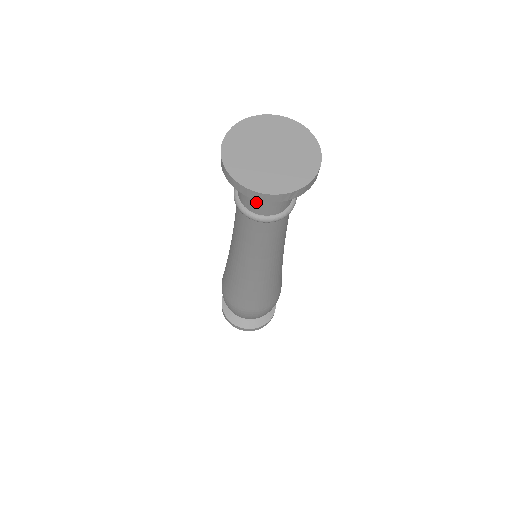
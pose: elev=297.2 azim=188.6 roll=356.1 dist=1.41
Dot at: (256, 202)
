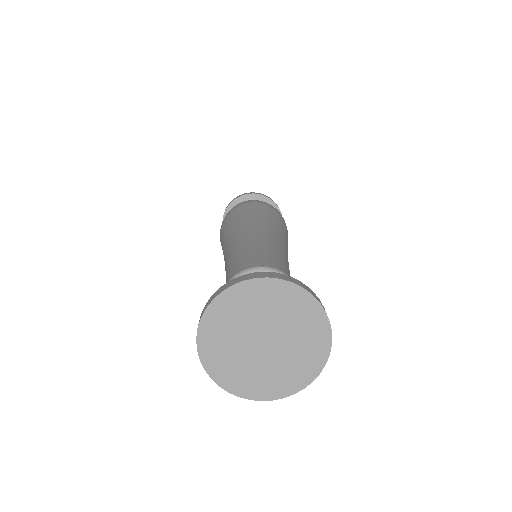
Dot at: occluded
